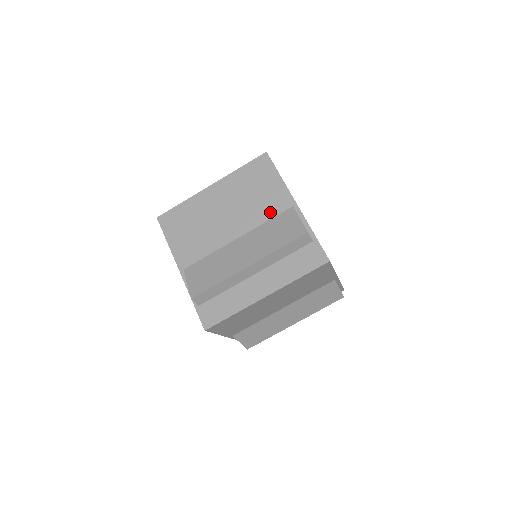
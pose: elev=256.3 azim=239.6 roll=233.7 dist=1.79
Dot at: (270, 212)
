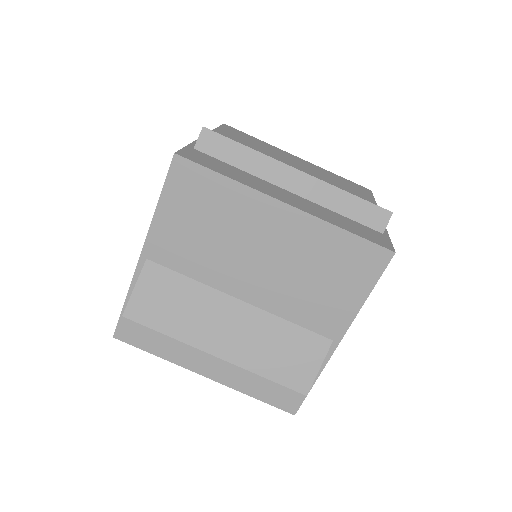
Dot at: occluded
